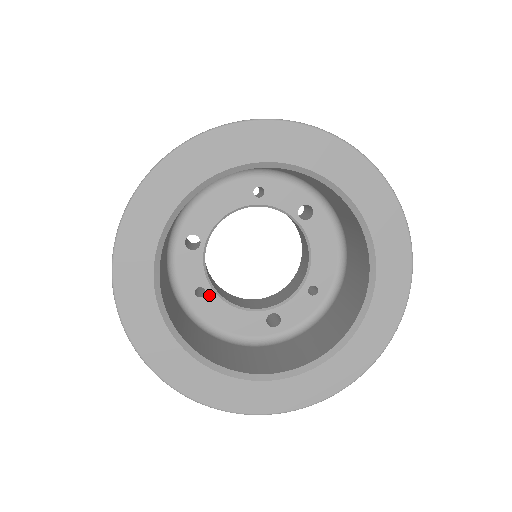
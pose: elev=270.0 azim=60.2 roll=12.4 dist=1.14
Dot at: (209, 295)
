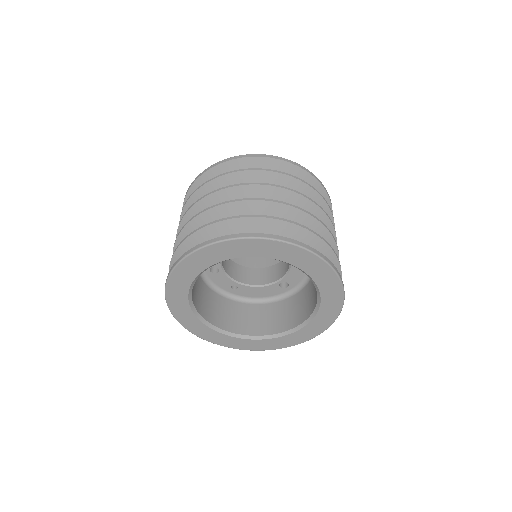
Dot at: (240, 287)
